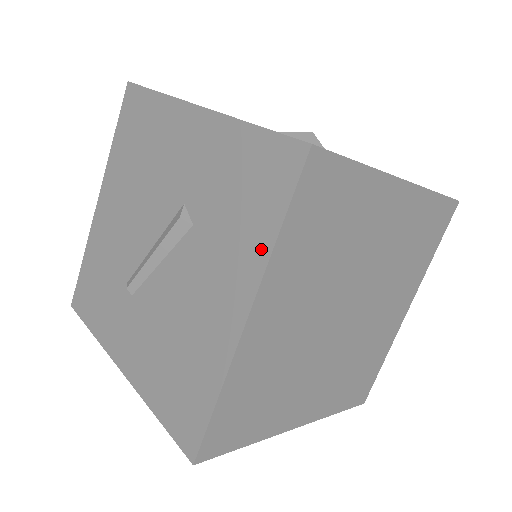
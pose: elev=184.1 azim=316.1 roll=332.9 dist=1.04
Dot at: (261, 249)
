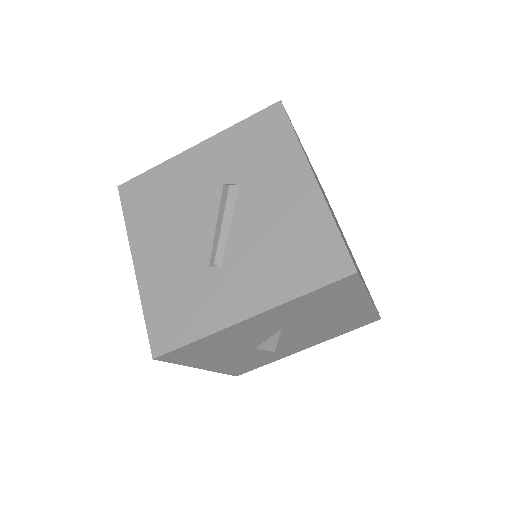
Dot at: (293, 148)
